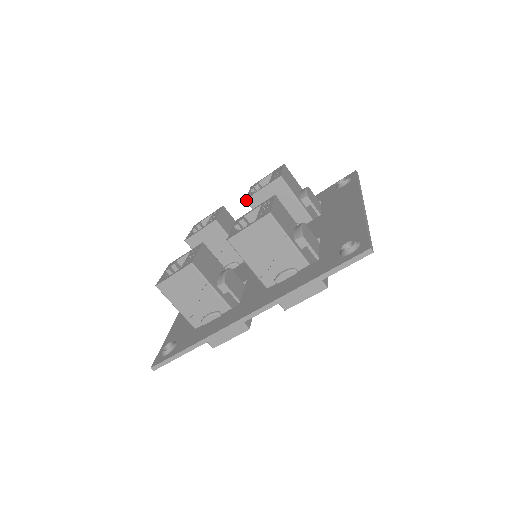
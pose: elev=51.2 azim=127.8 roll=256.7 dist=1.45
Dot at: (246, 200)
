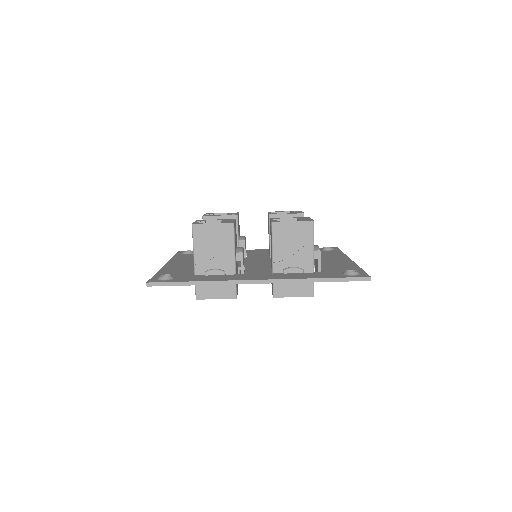
Dot at: (270, 215)
